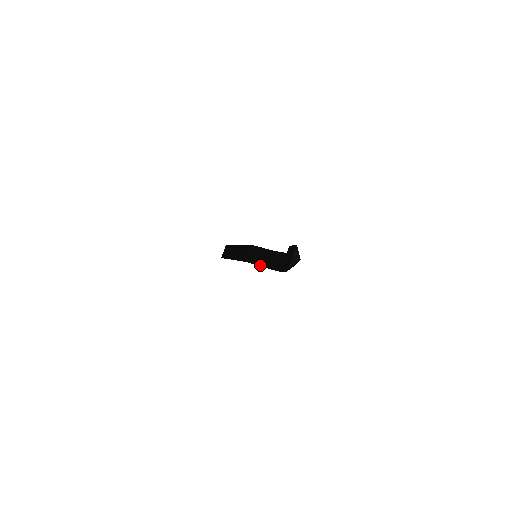
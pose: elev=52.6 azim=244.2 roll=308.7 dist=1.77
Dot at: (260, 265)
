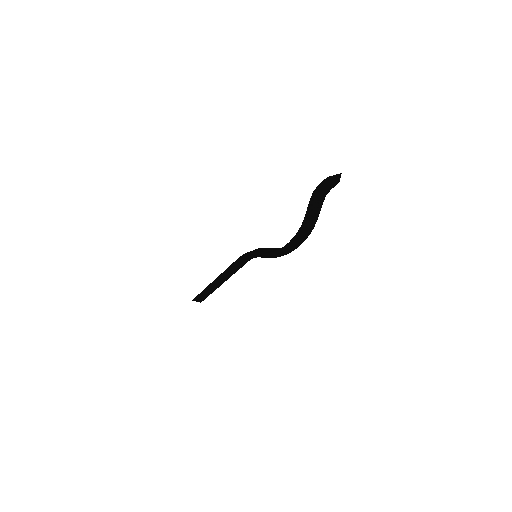
Dot at: (260, 253)
